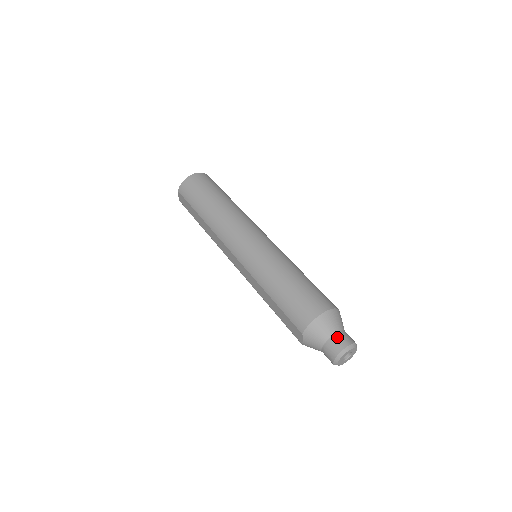
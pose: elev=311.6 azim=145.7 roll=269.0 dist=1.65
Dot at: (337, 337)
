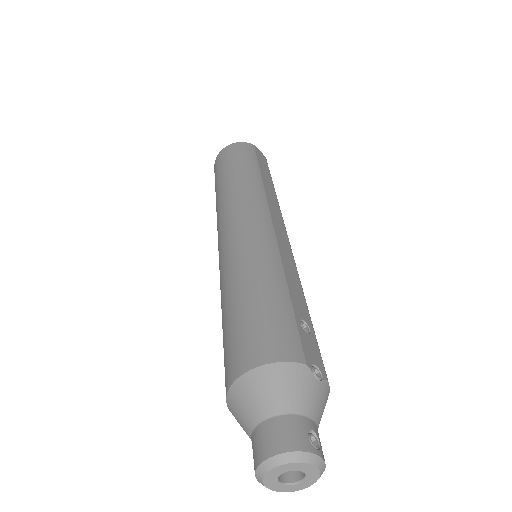
Dot at: (260, 431)
